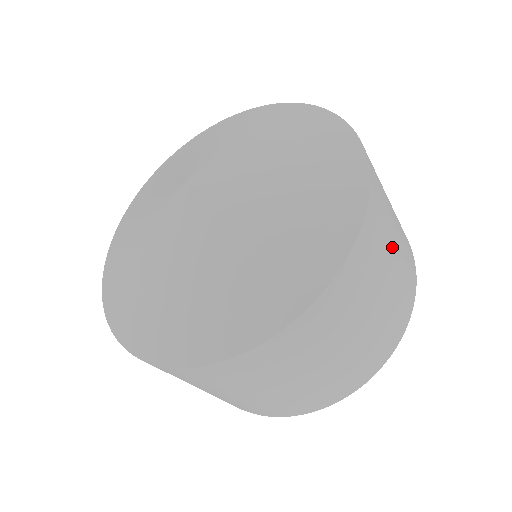
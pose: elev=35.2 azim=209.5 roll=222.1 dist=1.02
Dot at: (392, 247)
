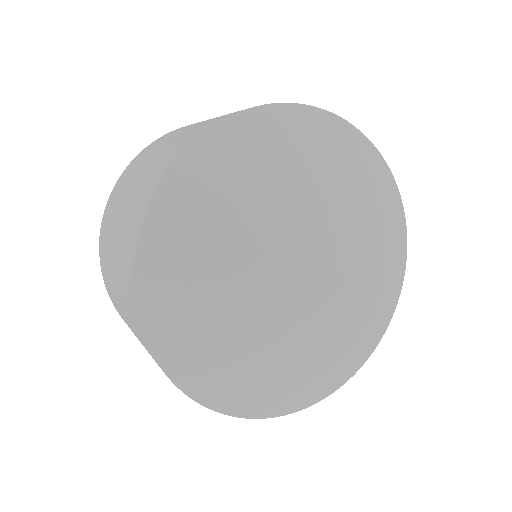
Dot at: occluded
